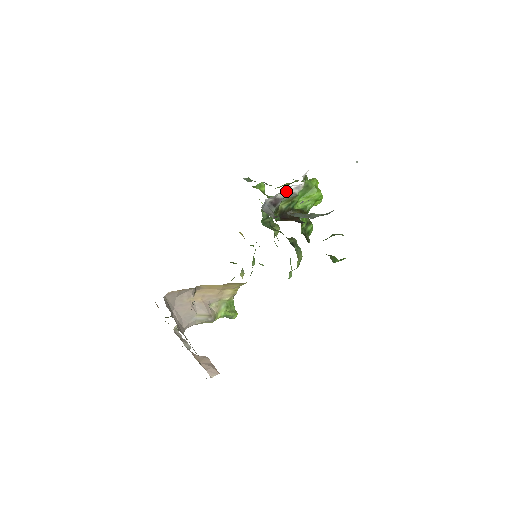
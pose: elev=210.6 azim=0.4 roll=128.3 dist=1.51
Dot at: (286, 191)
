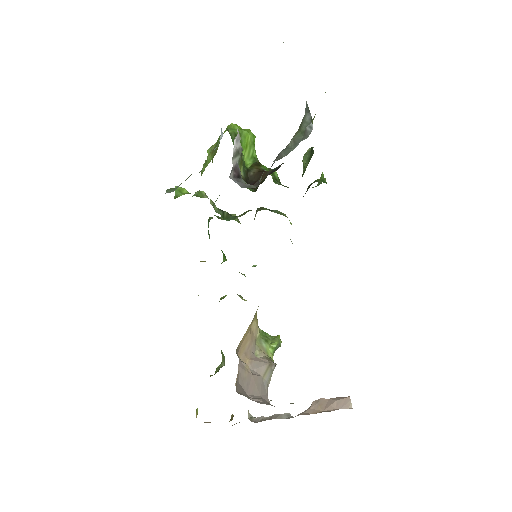
Dot at: (234, 152)
